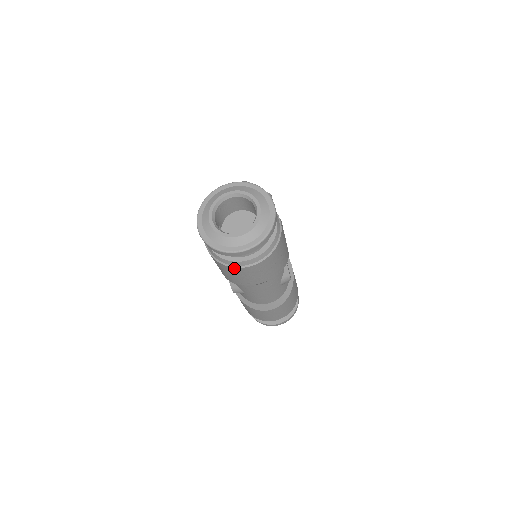
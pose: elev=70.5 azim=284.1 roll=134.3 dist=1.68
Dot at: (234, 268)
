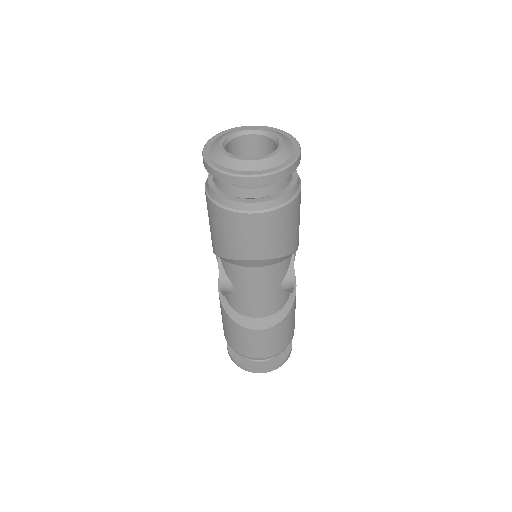
Dot at: (235, 214)
